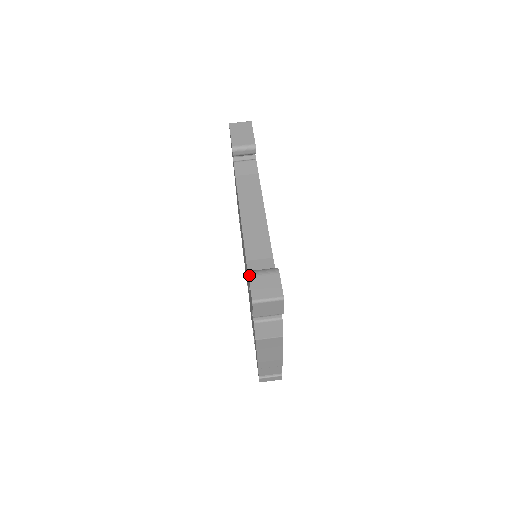
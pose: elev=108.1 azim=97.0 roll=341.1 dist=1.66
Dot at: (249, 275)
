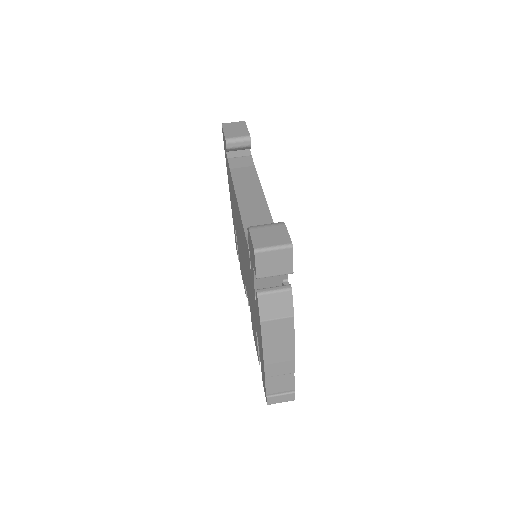
Dot at: (249, 228)
